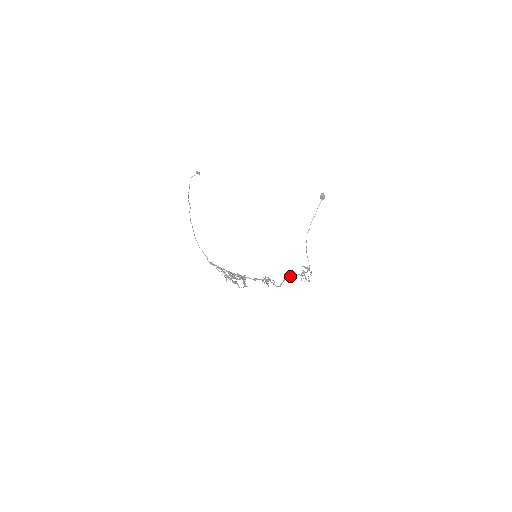
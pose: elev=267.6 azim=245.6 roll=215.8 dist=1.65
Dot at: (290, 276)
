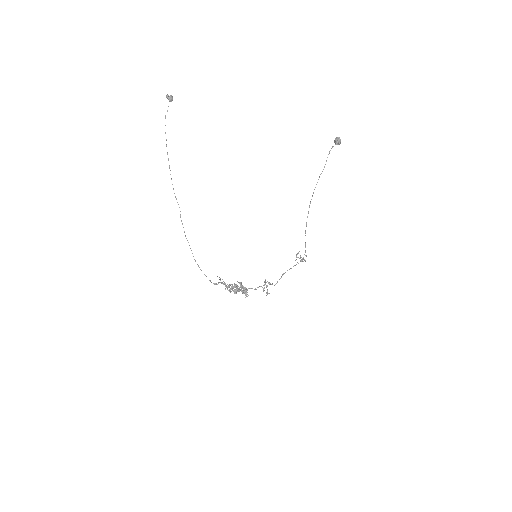
Dot at: occluded
